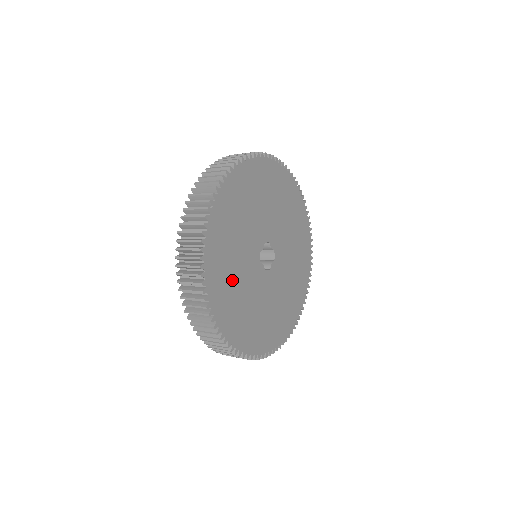
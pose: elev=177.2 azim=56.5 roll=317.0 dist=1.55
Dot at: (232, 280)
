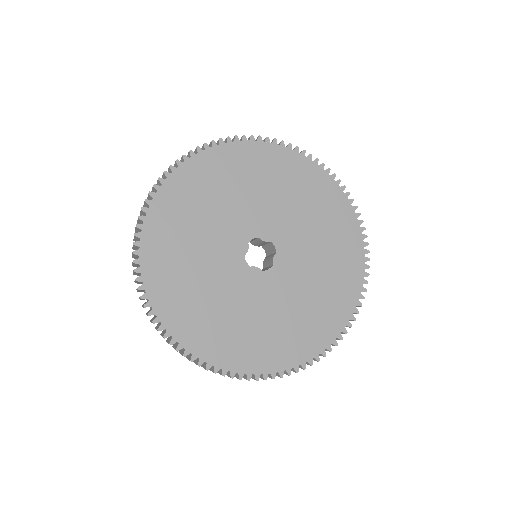
Dot at: (207, 306)
